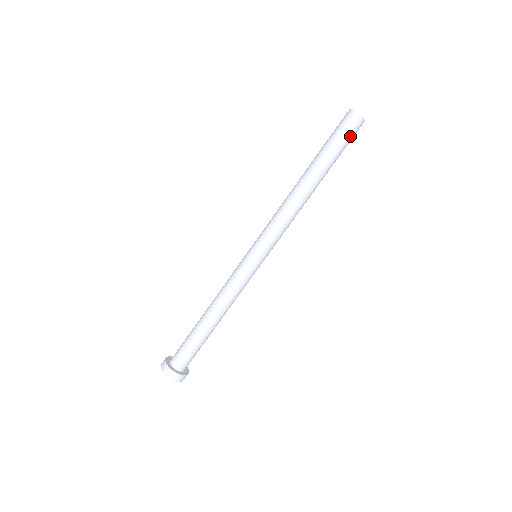
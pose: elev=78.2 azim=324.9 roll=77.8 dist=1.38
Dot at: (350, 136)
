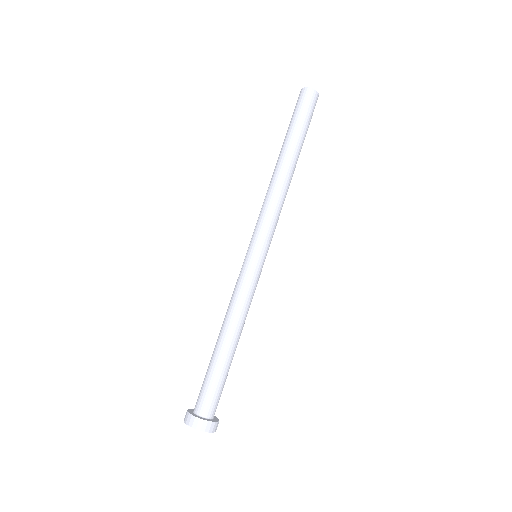
Dot at: (312, 115)
